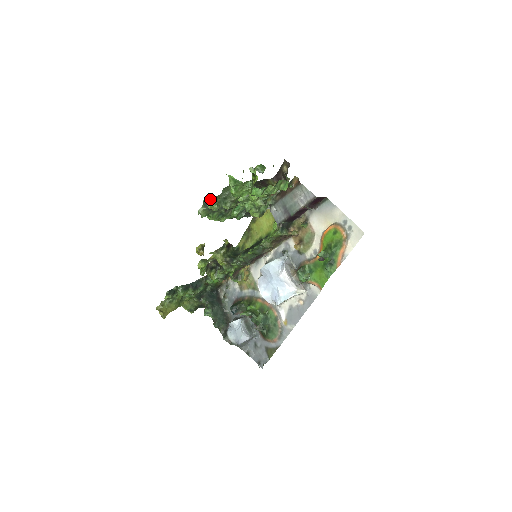
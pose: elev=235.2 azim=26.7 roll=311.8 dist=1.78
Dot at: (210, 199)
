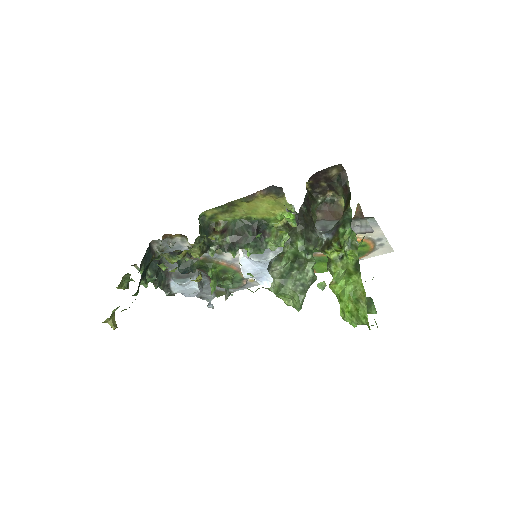
Dot at: (280, 286)
